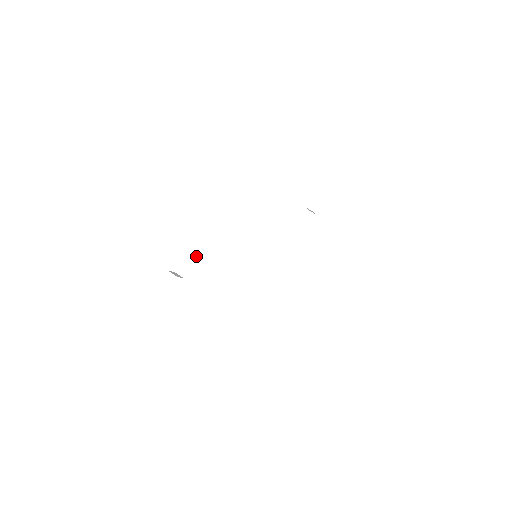
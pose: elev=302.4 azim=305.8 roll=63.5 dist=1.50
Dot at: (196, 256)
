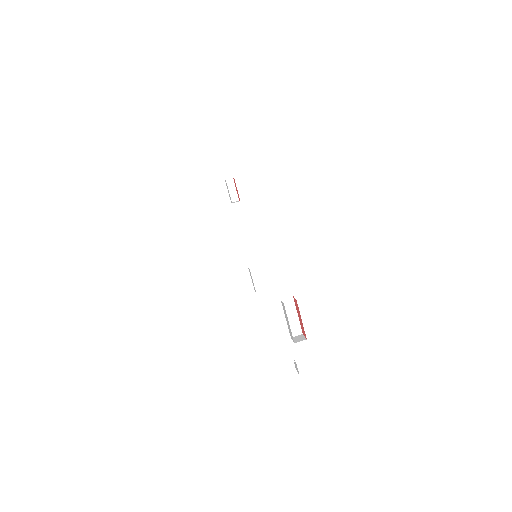
Dot at: (295, 311)
